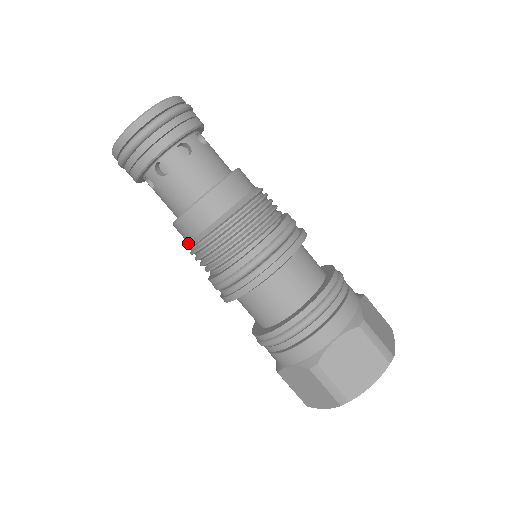
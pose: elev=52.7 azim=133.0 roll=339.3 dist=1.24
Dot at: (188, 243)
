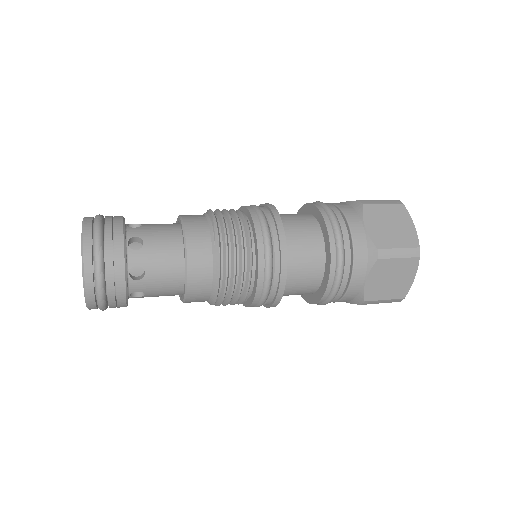
Dot at: occluded
